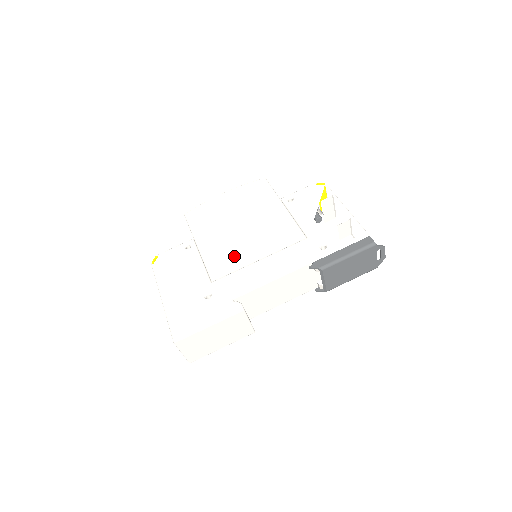
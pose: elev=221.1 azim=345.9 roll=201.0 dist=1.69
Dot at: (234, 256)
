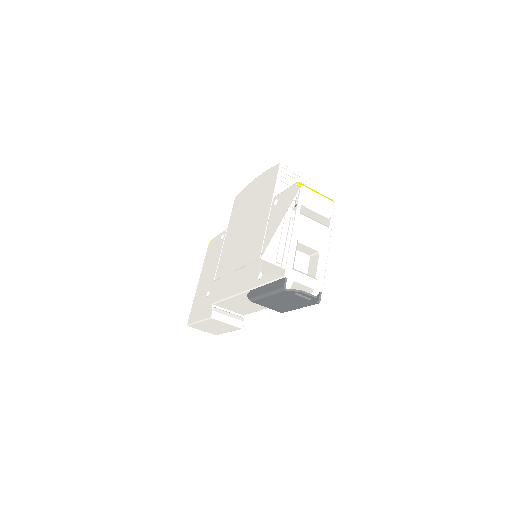
Dot at: (229, 260)
